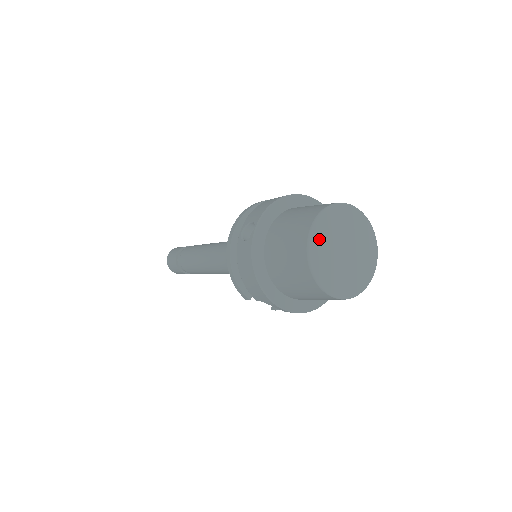
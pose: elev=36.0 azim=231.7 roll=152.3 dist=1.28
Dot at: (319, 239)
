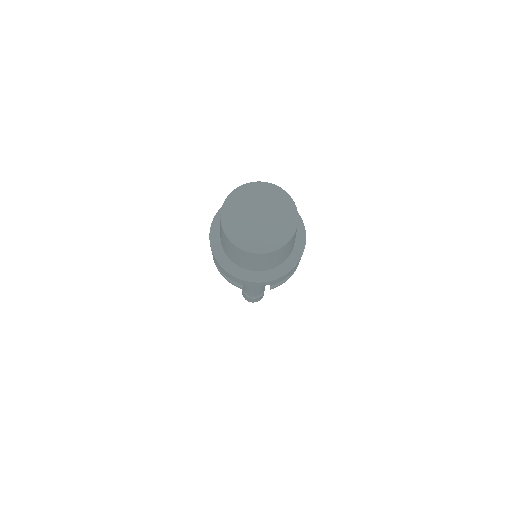
Dot at: (230, 217)
